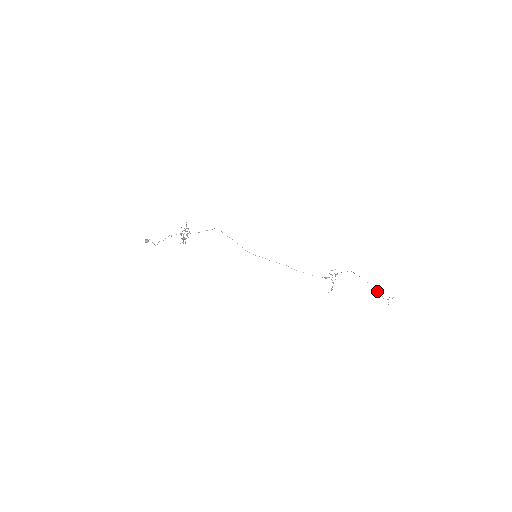
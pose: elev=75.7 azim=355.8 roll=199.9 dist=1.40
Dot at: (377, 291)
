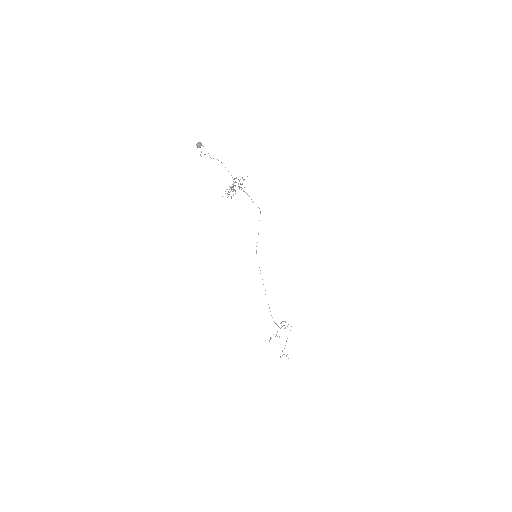
Dot at: occluded
